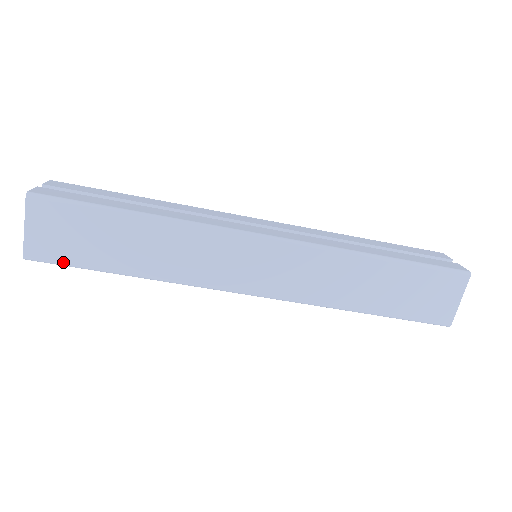
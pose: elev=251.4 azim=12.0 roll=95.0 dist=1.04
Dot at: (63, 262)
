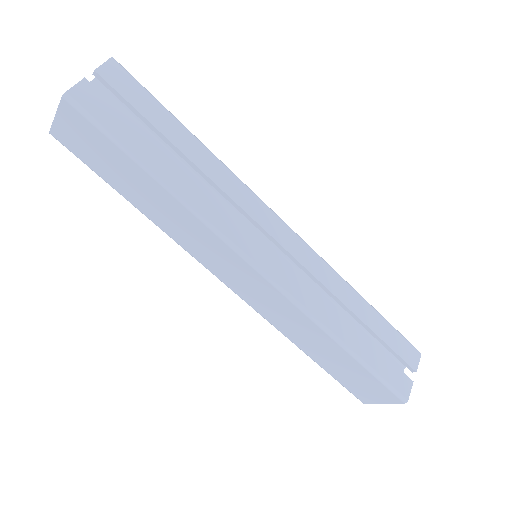
Dot at: (82, 160)
